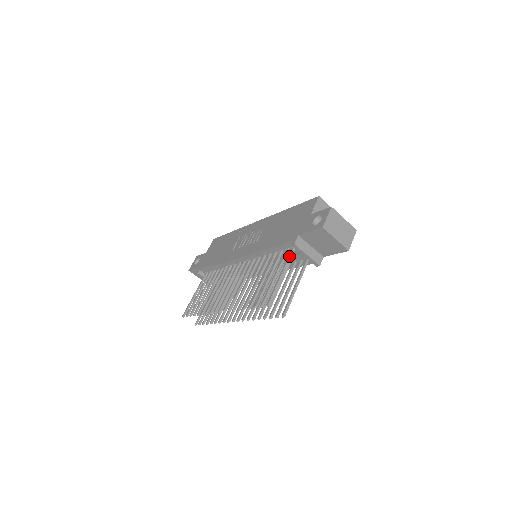
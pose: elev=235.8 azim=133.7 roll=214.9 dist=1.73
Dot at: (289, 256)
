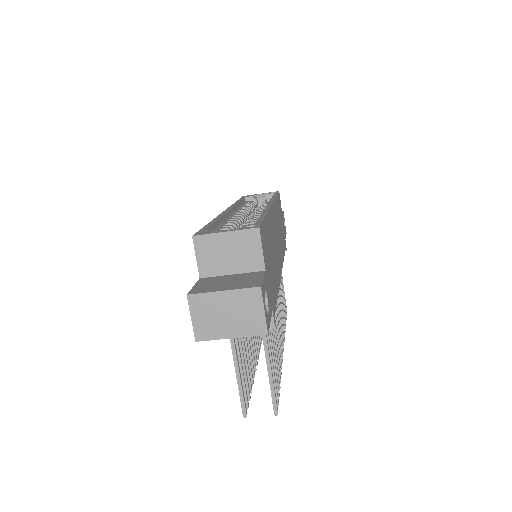
Dot at: occluded
